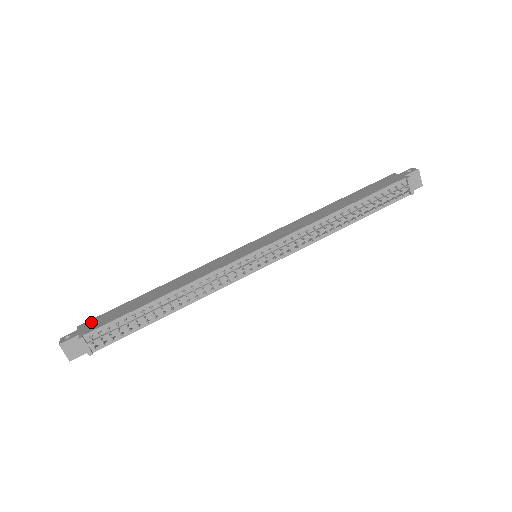
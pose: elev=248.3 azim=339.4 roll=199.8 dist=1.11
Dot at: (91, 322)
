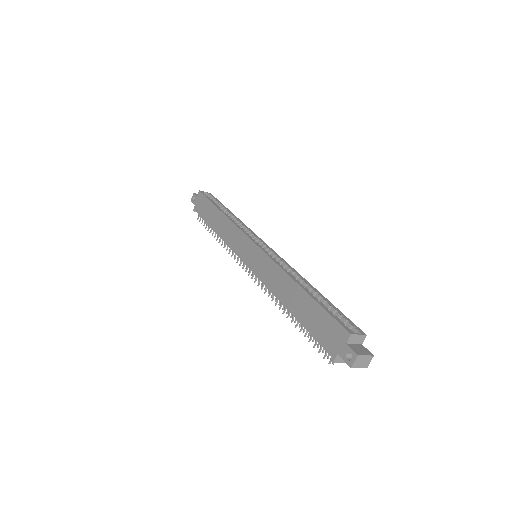
Dot at: (200, 199)
